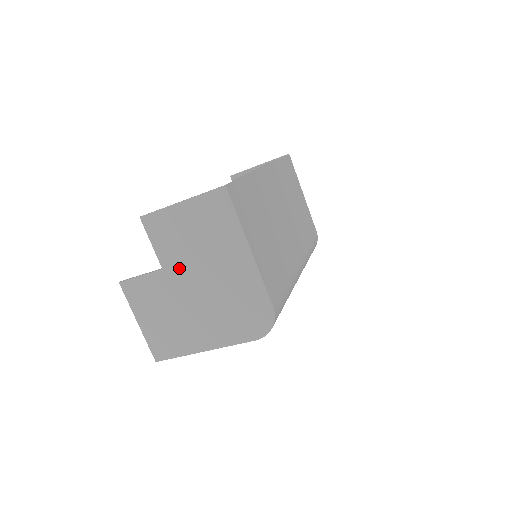
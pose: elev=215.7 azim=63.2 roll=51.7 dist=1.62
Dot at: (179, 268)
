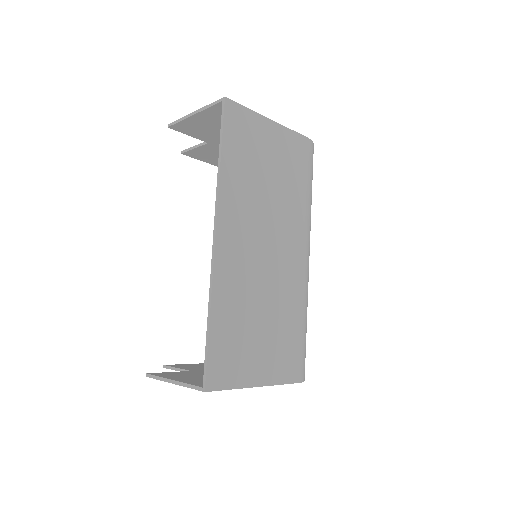
Dot at: occluded
